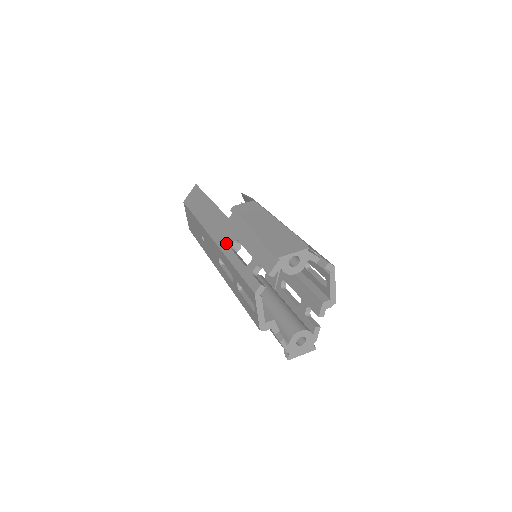
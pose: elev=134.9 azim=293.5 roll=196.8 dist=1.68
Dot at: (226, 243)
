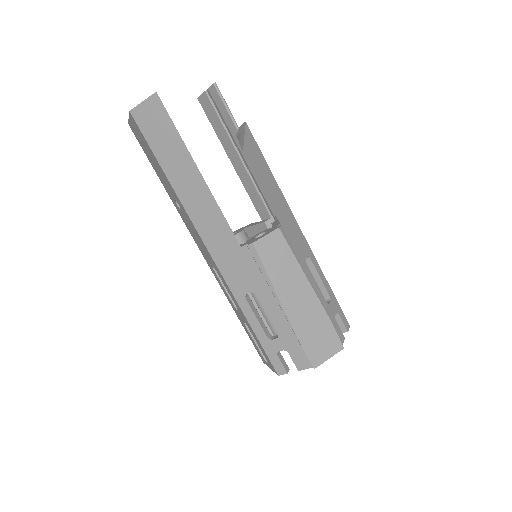
Dot at: (237, 284)
